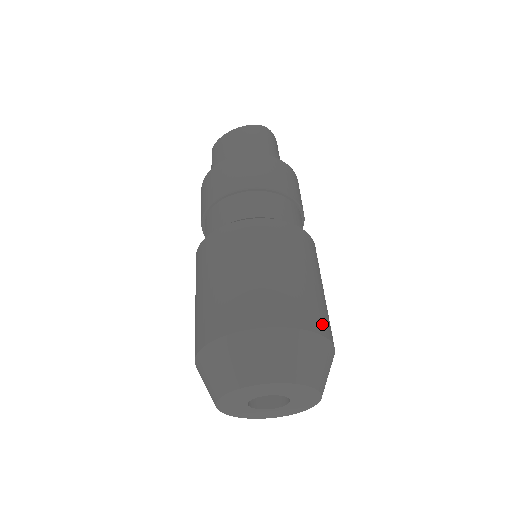
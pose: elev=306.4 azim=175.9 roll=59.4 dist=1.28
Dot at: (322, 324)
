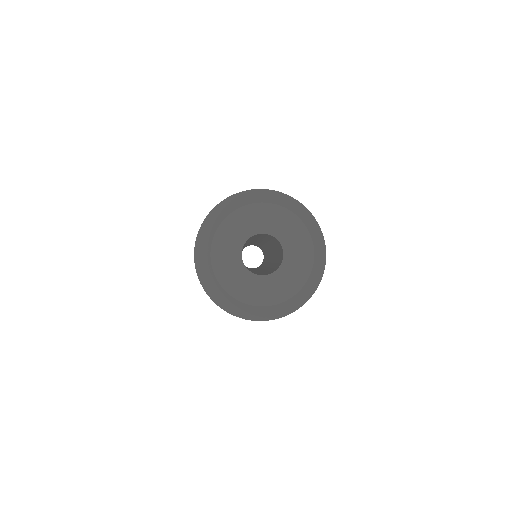
Dot at: occluded
